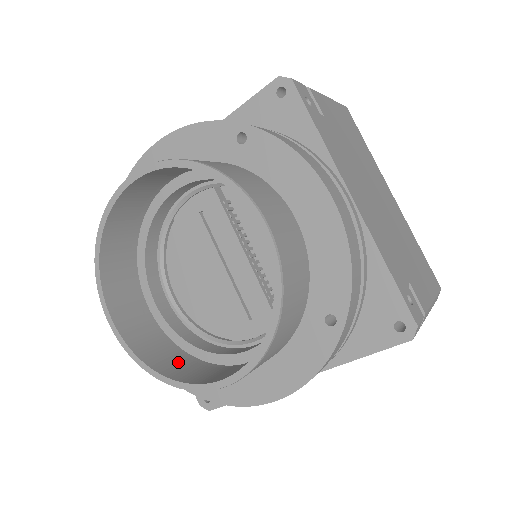
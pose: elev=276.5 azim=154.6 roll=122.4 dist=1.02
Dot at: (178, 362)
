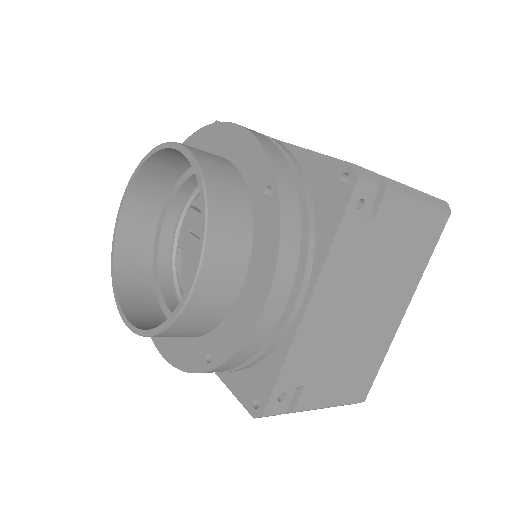
Dot at: occluded
